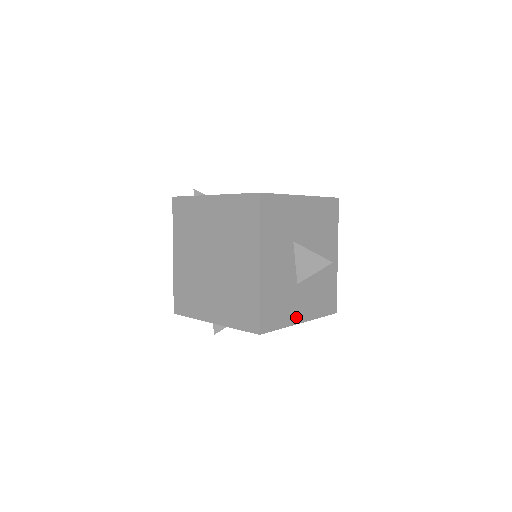
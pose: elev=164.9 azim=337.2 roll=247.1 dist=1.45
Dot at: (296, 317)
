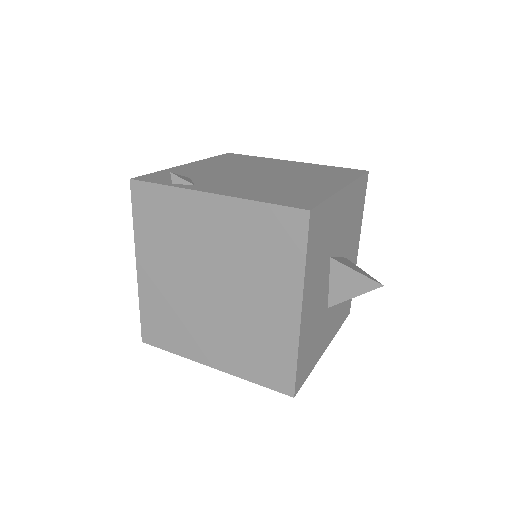
Dot at: (322, 347)
